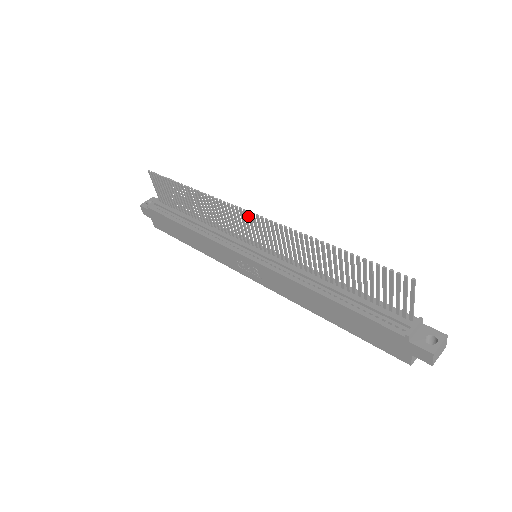
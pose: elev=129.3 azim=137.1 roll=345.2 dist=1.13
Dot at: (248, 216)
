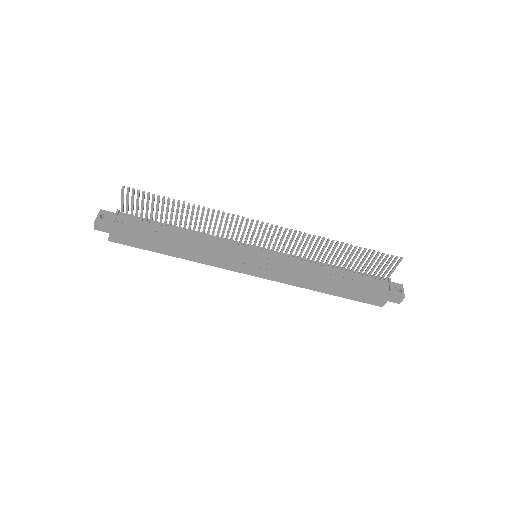
Dot at: (265, 227)
